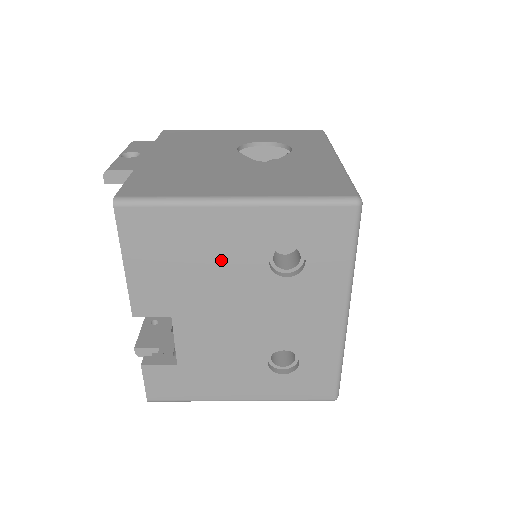
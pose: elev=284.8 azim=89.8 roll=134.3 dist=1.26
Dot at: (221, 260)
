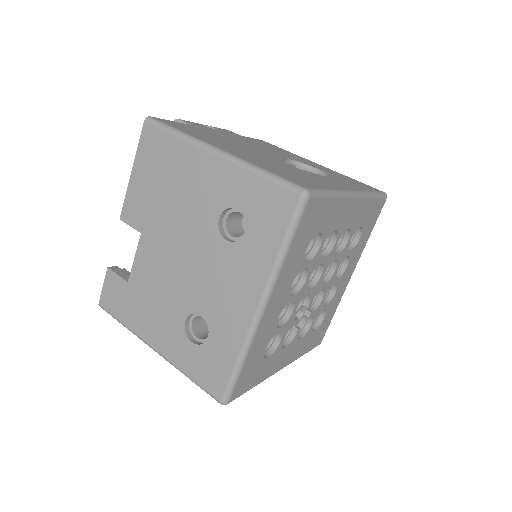
Dot at: (189, 199)
